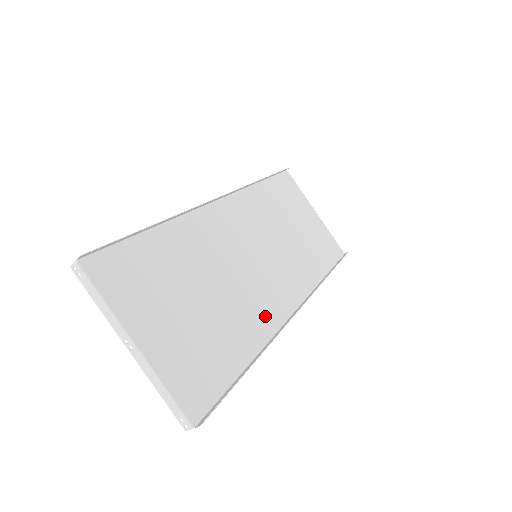
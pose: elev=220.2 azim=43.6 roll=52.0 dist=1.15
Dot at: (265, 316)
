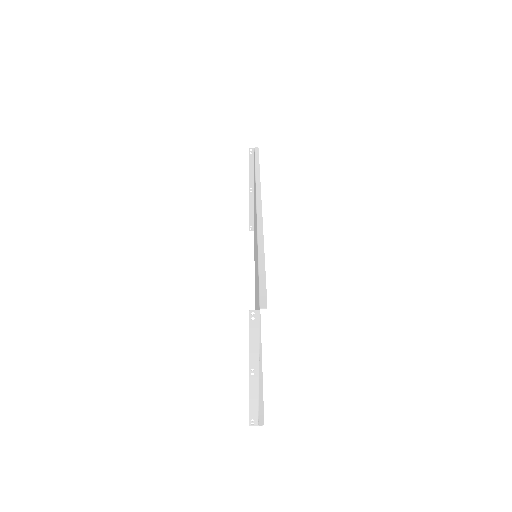
Dot at: occluded
